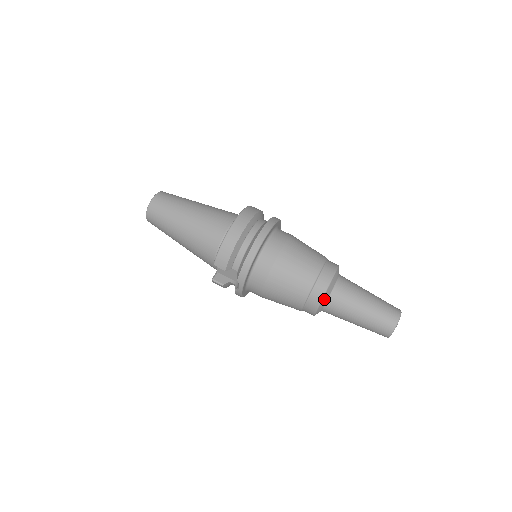
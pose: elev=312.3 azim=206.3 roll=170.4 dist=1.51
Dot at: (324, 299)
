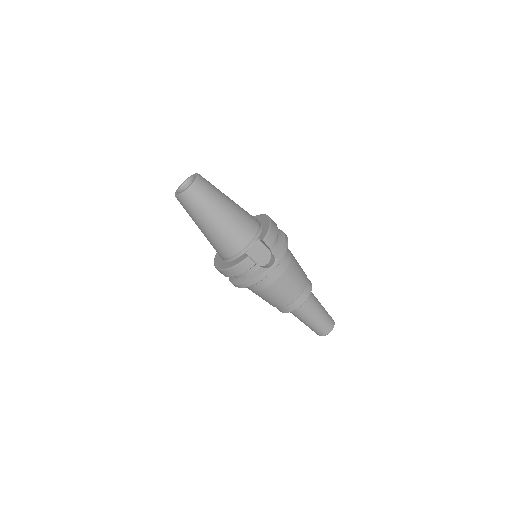
Dot at: (310, 293)
